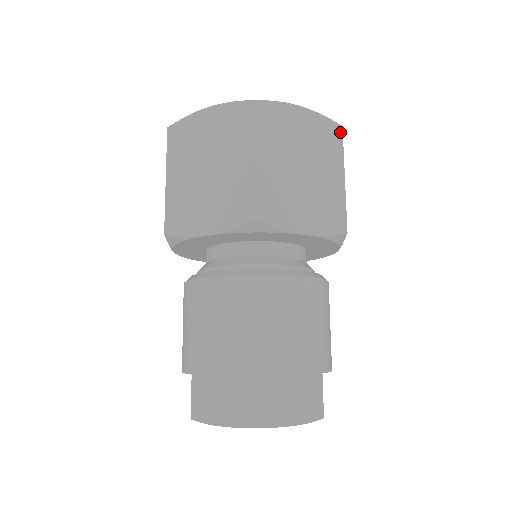
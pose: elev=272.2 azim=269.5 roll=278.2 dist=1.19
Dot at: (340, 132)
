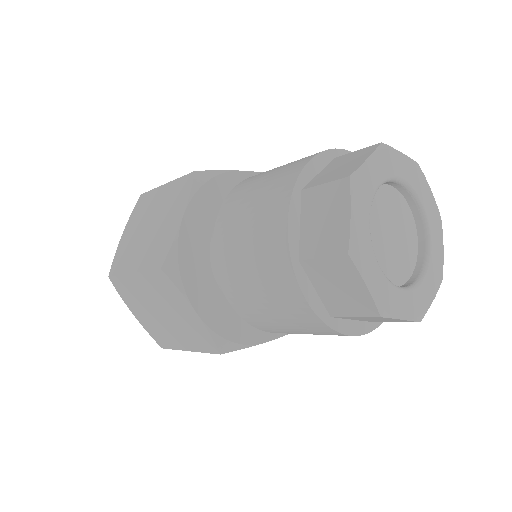
Dot at: occluded
